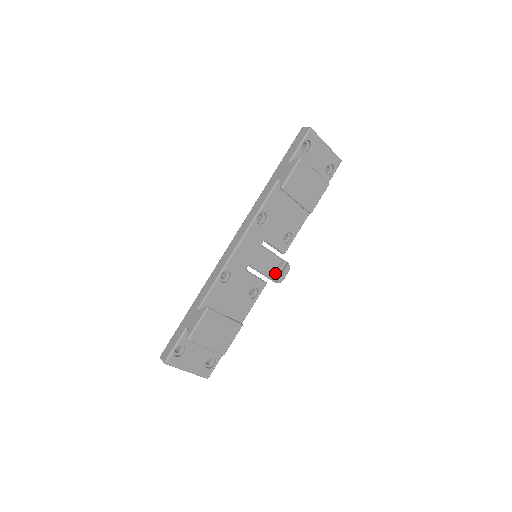
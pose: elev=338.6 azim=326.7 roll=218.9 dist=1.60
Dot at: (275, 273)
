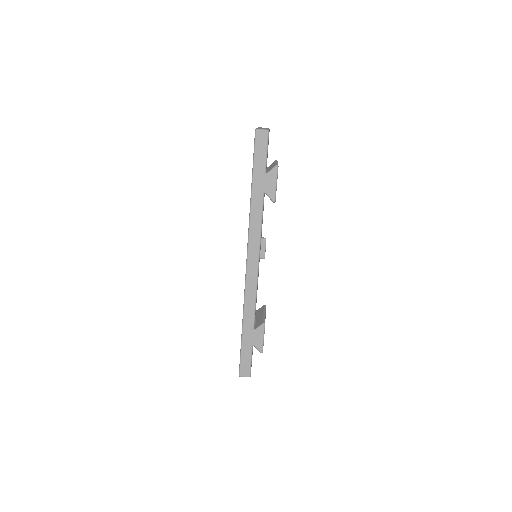
Dot at: (262, 252)
